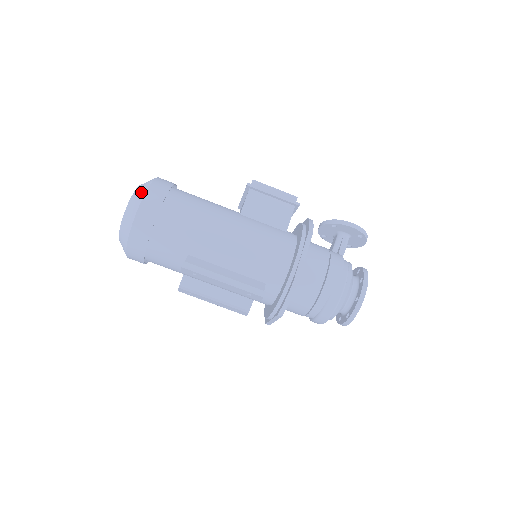
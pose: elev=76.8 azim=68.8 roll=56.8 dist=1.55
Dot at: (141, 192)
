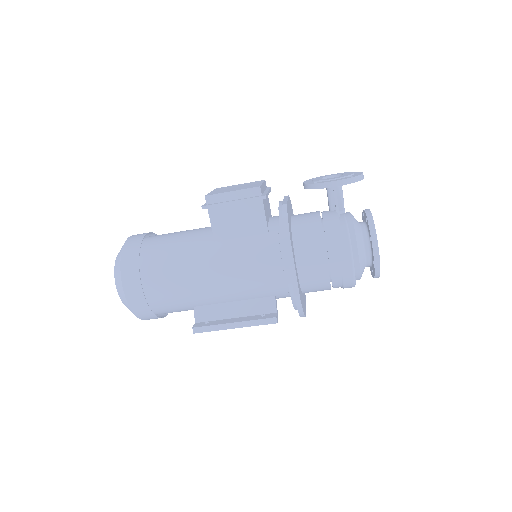
Dot at: (119, 282)
